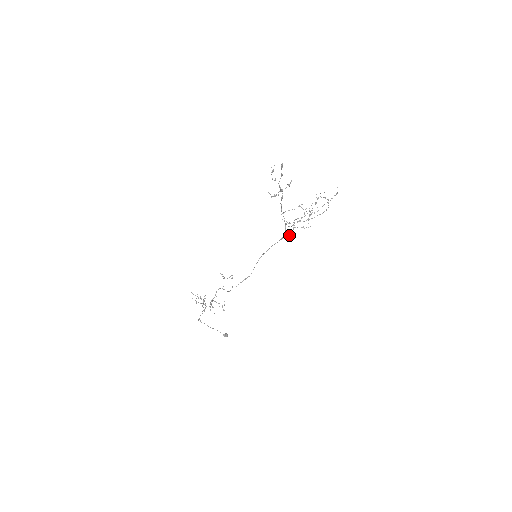
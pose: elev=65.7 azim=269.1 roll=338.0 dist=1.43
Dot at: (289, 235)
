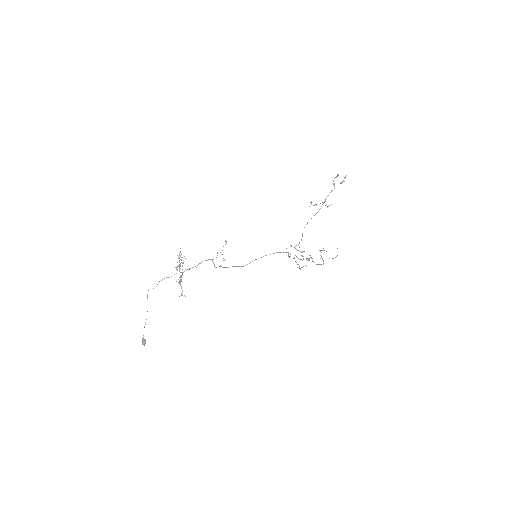
Dot at: occluded
